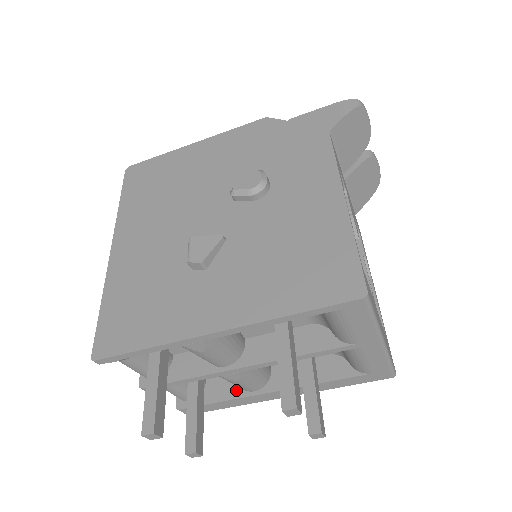
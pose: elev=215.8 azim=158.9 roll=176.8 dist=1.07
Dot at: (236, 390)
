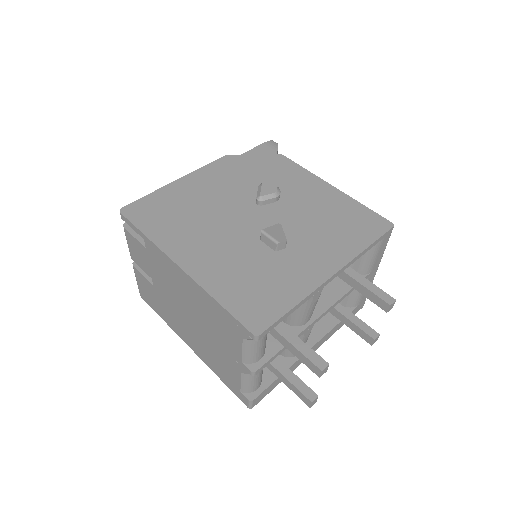
Dot at: (287, 361)
